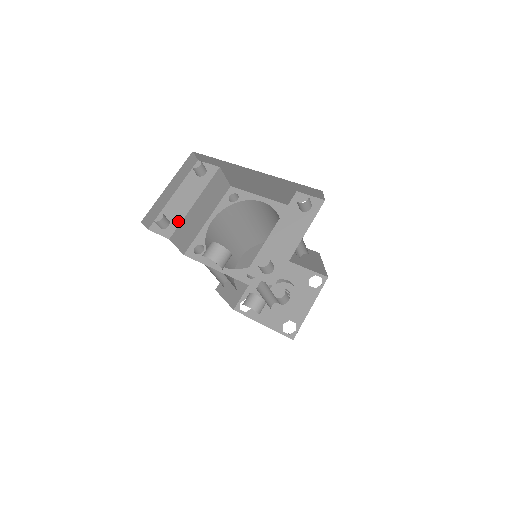
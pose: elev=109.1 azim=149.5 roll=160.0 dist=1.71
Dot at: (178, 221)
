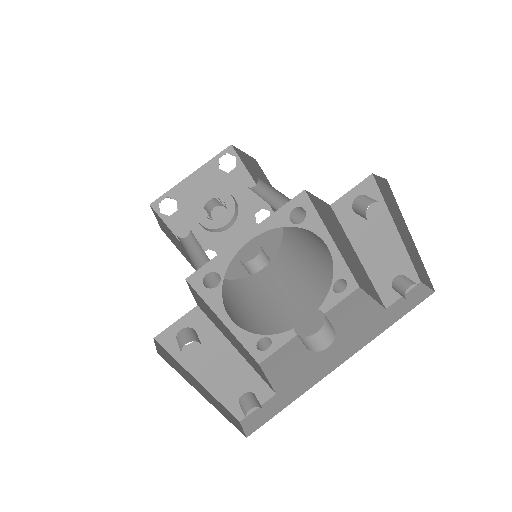
Dot at: (256, 381)
